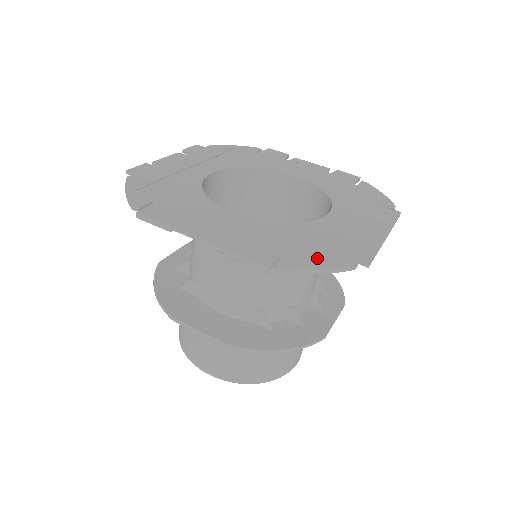
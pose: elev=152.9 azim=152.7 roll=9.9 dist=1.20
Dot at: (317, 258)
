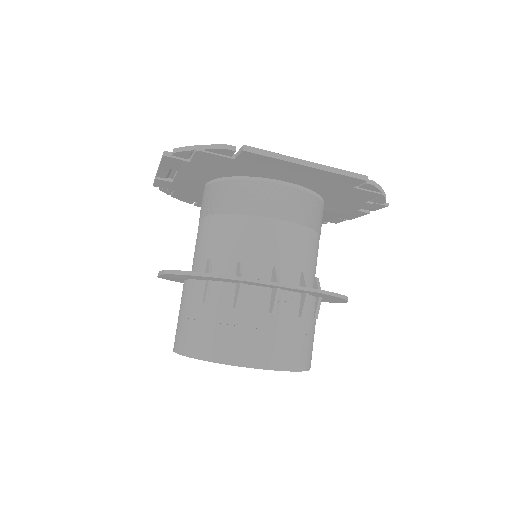
Dot at: occluded
